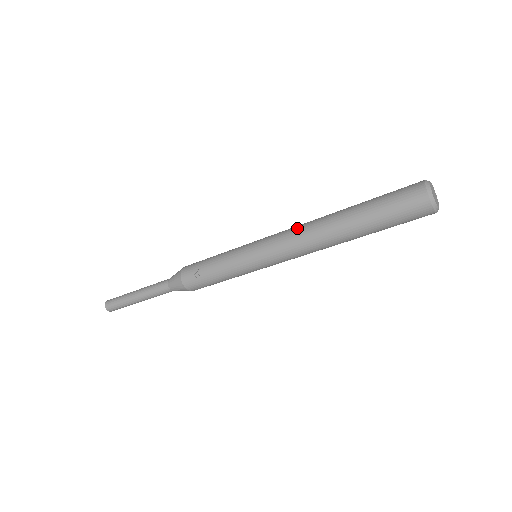
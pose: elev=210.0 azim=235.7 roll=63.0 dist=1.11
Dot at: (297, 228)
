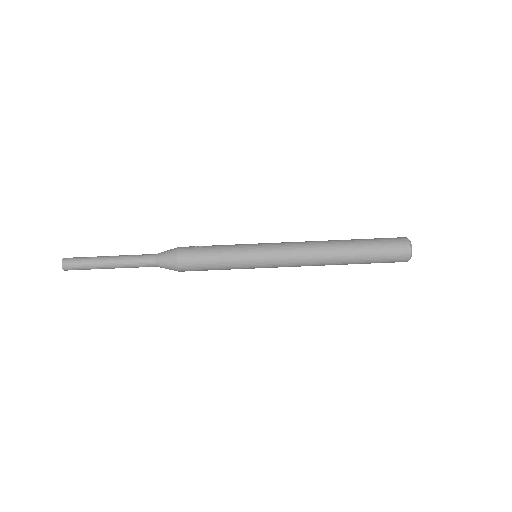
Dot at: occluded
